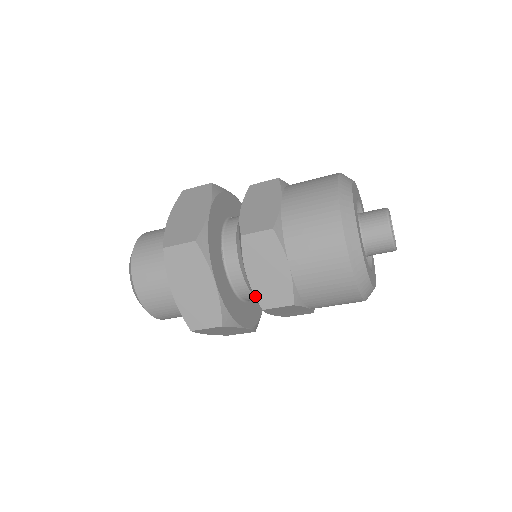
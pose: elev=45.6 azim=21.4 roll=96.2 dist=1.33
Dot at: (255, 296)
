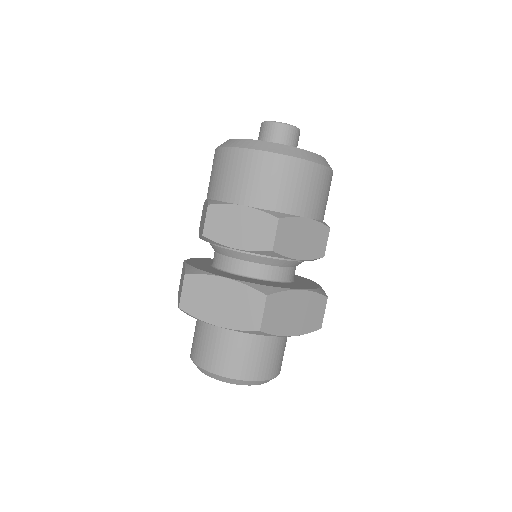
Dot at: (257, 251)
